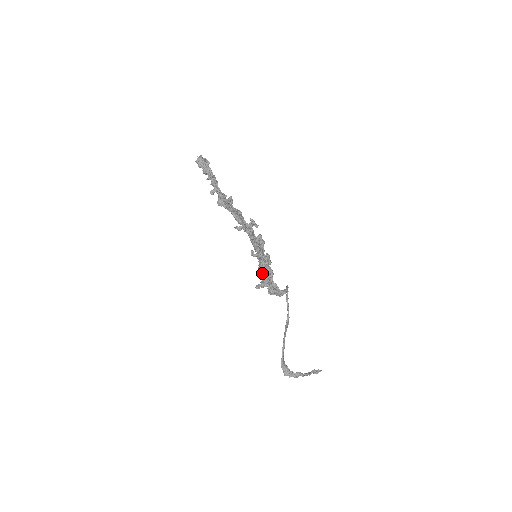
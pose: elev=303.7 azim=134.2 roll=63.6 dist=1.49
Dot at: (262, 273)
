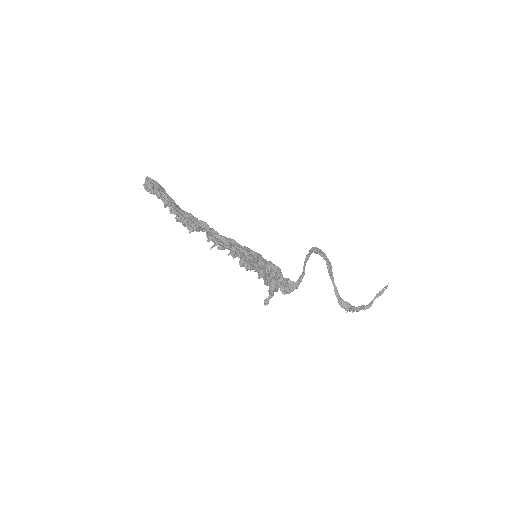
Dot at: (265, 284)
